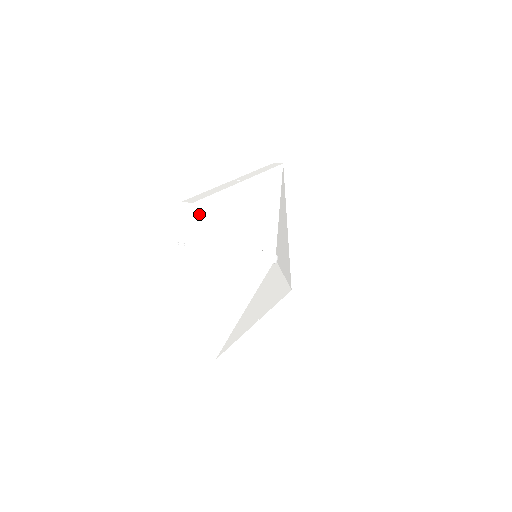
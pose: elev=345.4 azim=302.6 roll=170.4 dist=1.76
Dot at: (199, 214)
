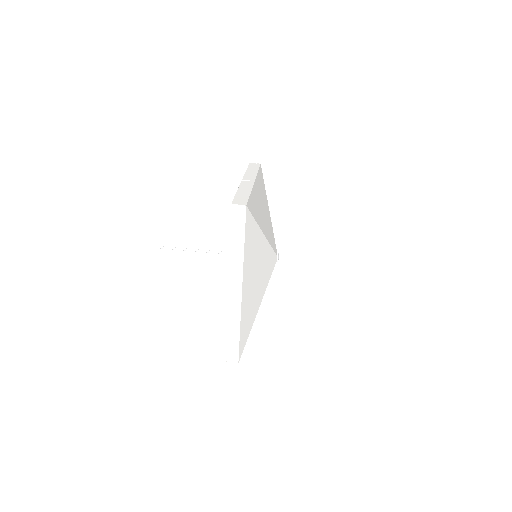
Dot at: (242, 352)
